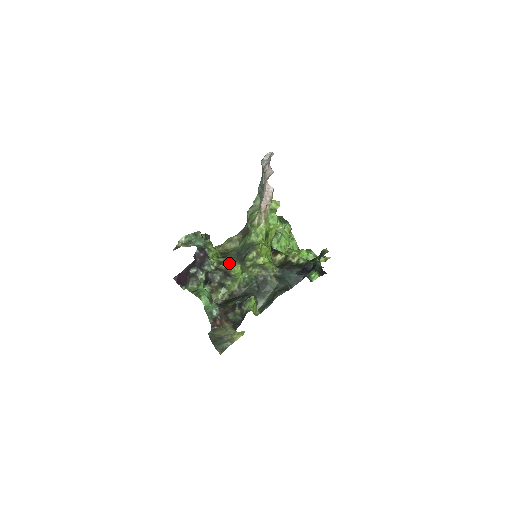
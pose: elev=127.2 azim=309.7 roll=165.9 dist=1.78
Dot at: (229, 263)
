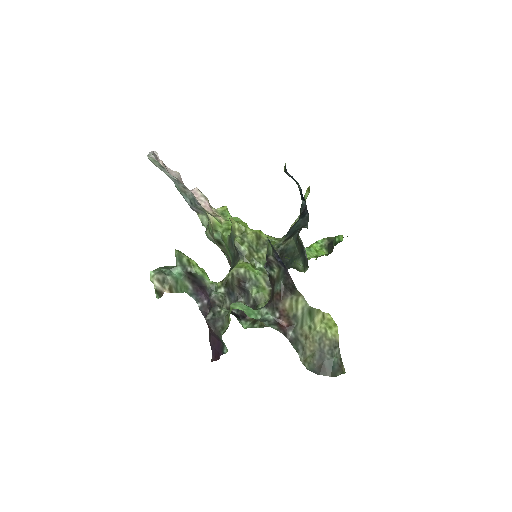
Dot at: occluded
